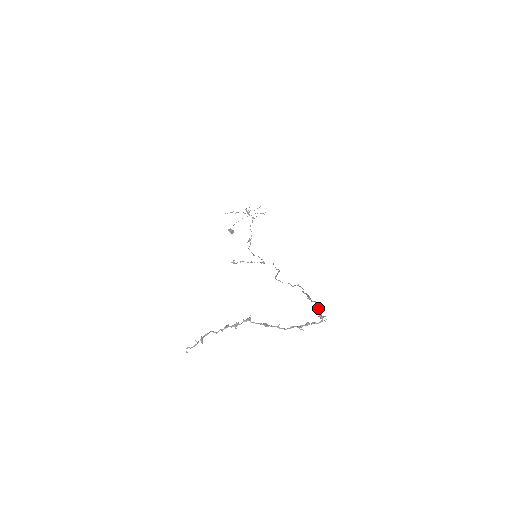
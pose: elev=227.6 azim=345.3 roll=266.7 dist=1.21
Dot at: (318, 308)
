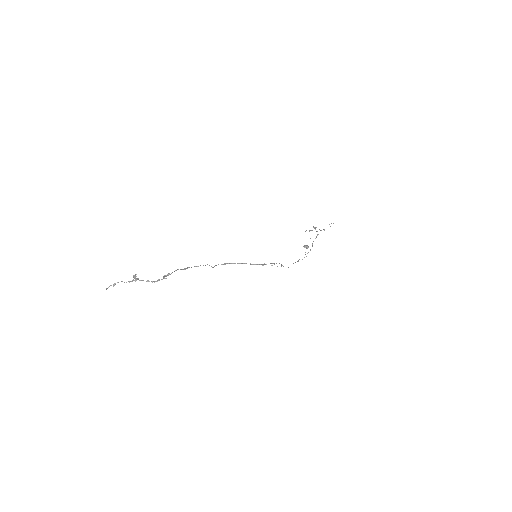
Dot at: occluded
